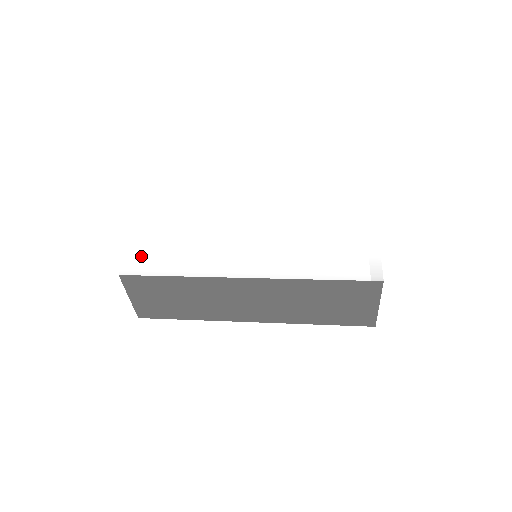
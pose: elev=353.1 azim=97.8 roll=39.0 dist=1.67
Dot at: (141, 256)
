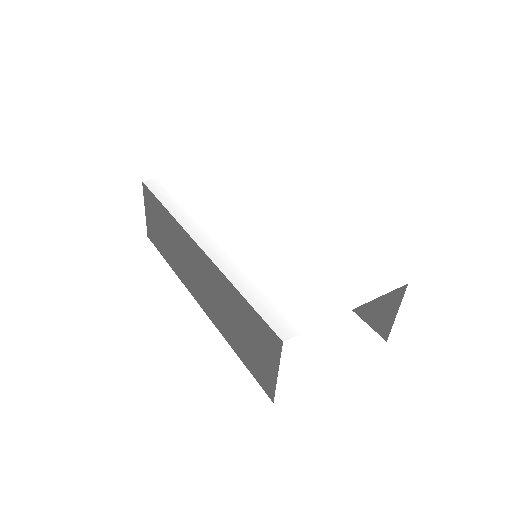
Dot at: (171, 182)
